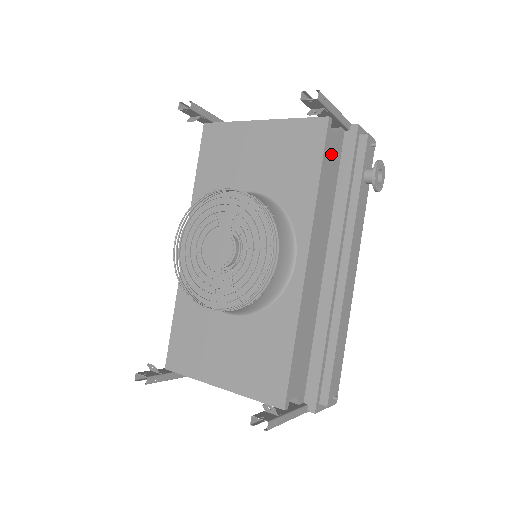
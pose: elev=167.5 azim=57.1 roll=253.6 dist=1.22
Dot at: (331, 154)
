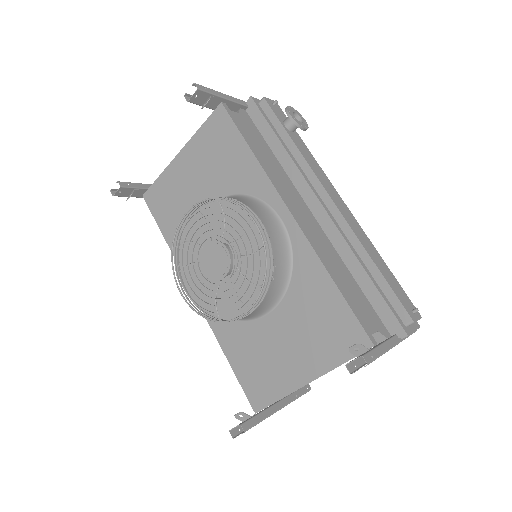
Dot at: (246, 128)
